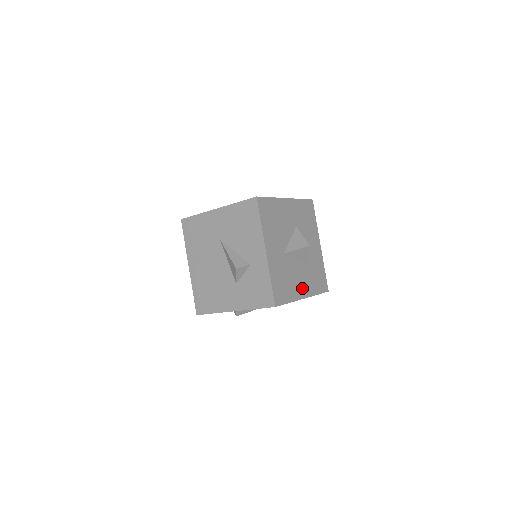
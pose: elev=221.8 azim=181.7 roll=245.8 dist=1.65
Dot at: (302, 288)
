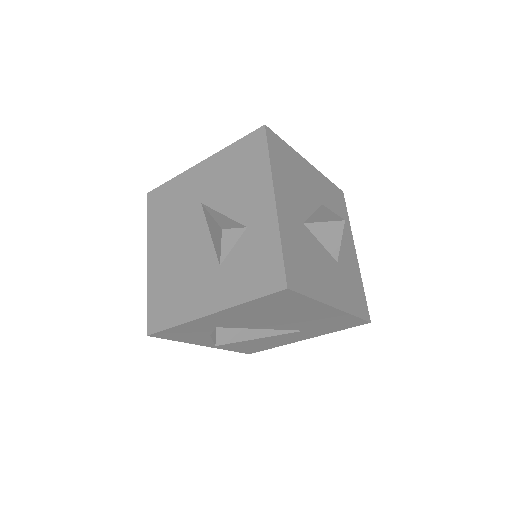
Dot at: (331, 290)
